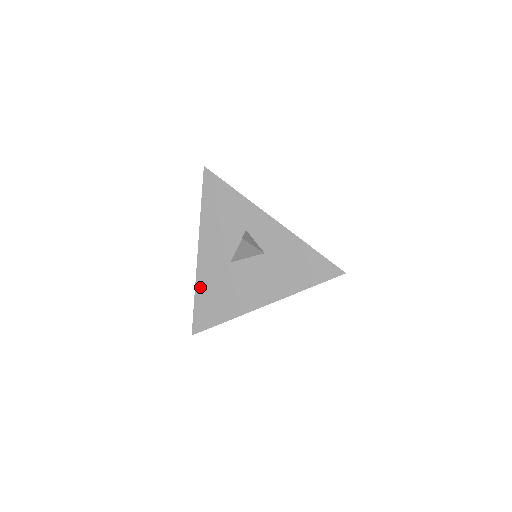
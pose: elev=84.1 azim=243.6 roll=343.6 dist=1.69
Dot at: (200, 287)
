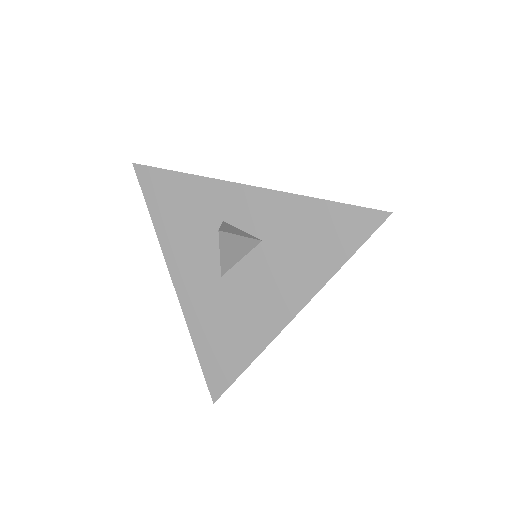
Dot at: (196, 330)
